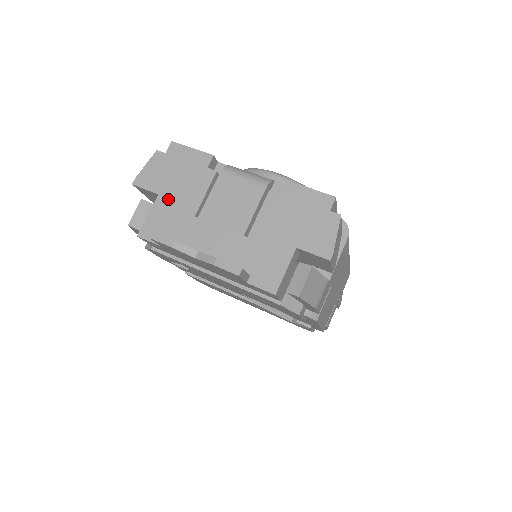
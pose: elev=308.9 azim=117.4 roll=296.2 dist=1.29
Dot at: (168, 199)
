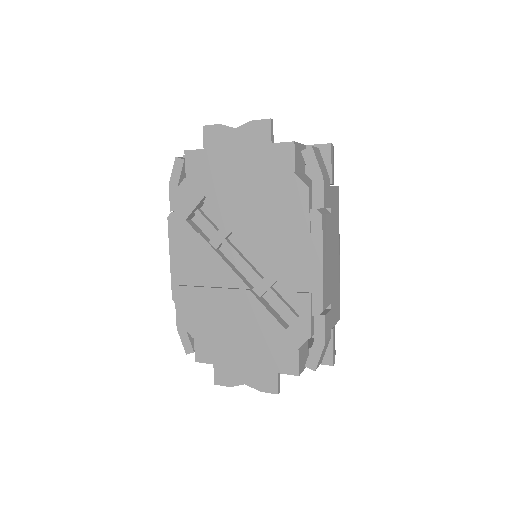
Dot at: occluded
